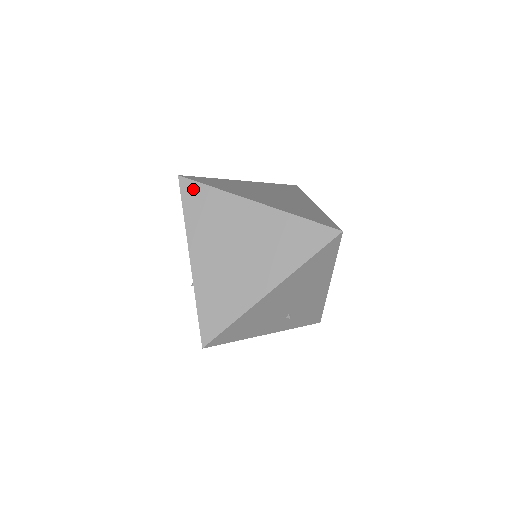
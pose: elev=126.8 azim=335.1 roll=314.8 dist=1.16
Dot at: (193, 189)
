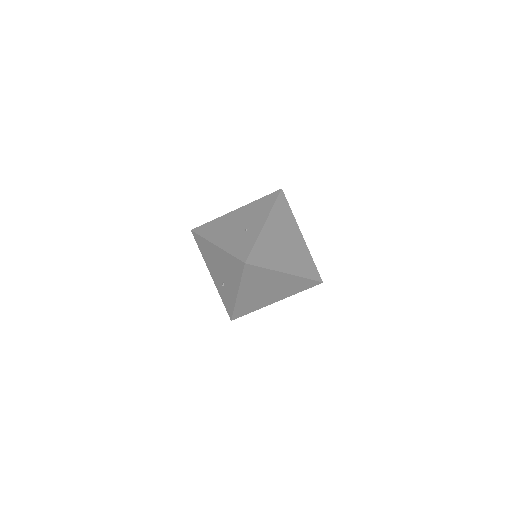
Dot at: (252, 269)
